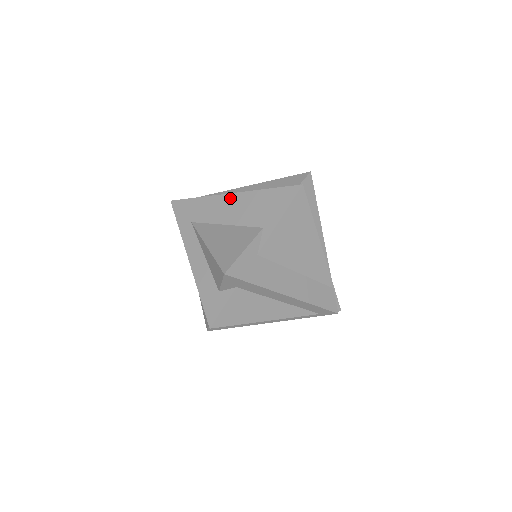
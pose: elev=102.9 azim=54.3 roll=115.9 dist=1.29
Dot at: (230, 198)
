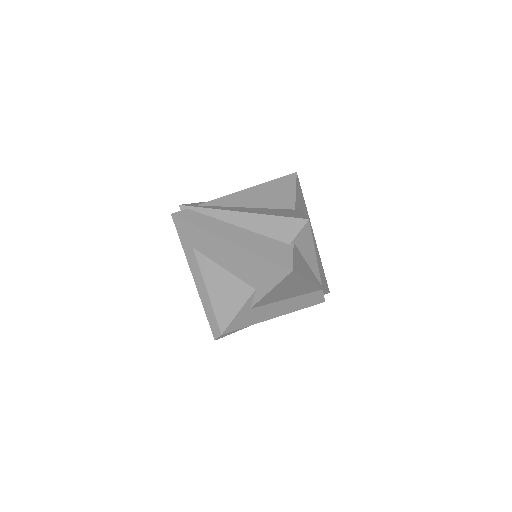
Dot at: (227, 245)
